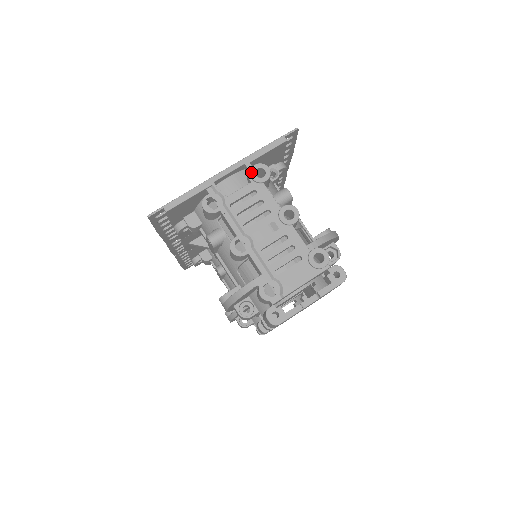
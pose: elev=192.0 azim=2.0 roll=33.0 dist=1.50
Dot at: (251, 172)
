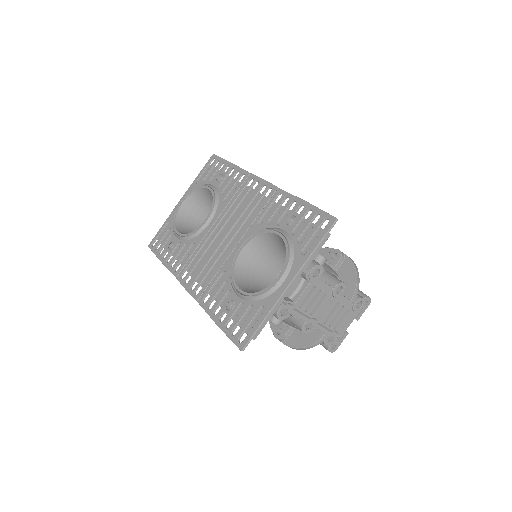
Dot at: (310, 277)
